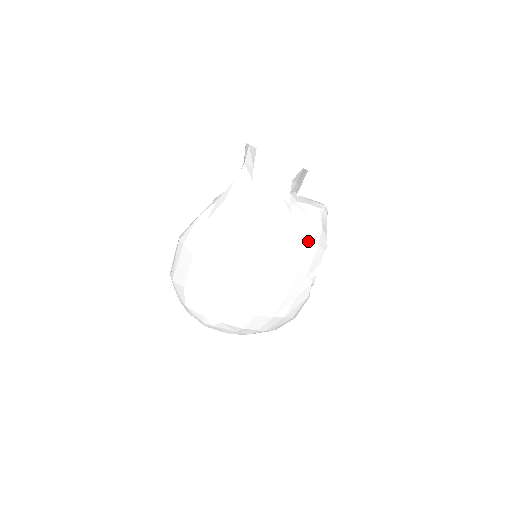
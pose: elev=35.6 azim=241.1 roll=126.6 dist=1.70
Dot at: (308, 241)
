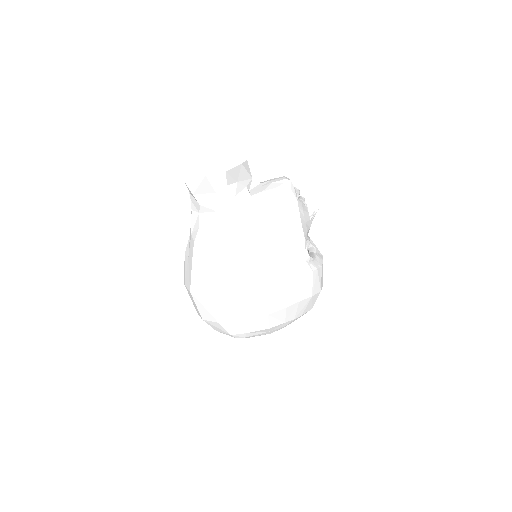
Dot at: (274, 228)
